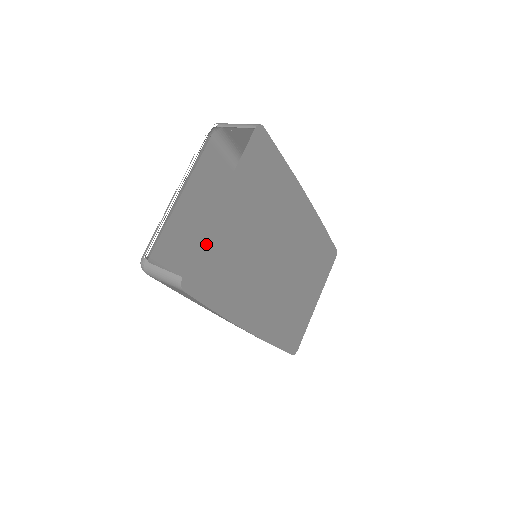
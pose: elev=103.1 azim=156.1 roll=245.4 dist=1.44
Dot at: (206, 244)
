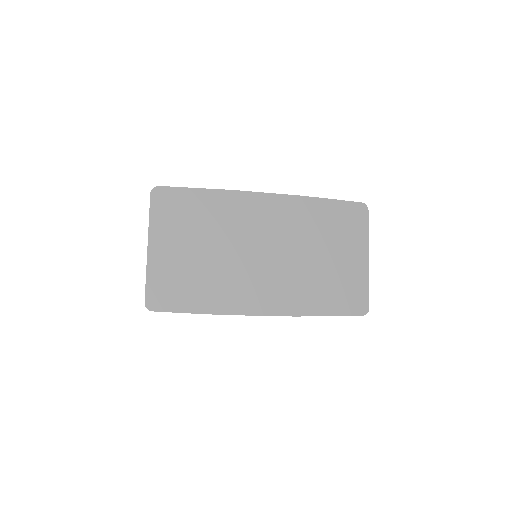
Dot at: (154, 277)
